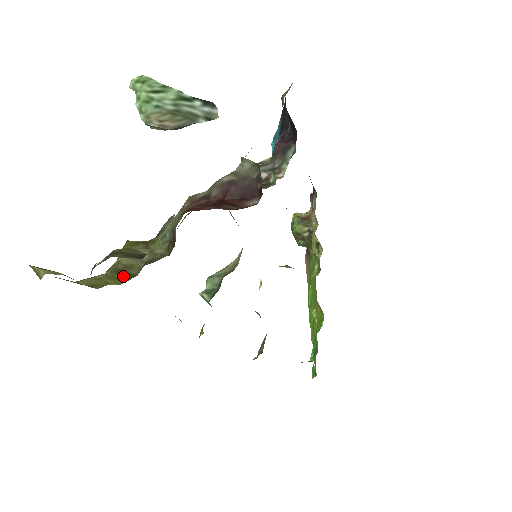
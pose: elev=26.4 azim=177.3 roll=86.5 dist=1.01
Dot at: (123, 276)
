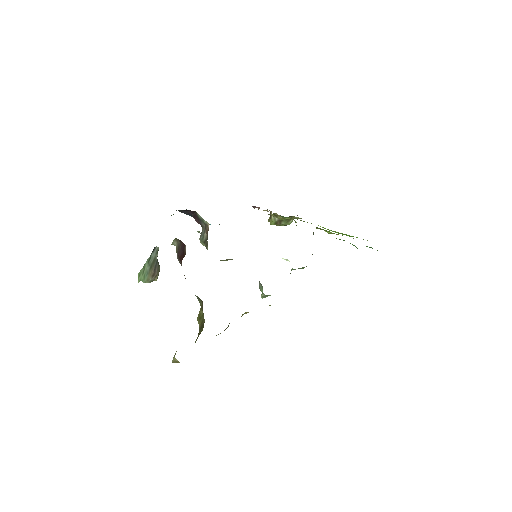
Dot at: (202, 327)
